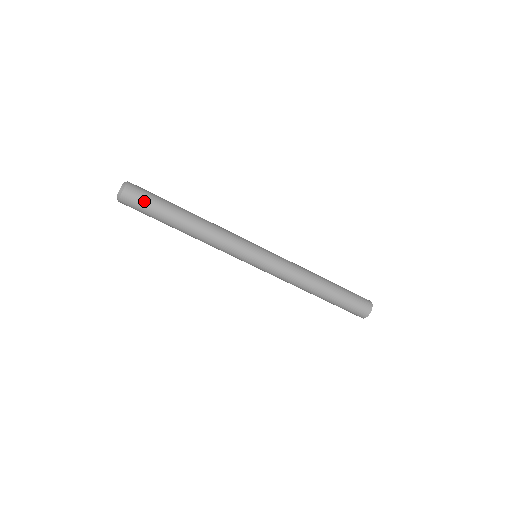
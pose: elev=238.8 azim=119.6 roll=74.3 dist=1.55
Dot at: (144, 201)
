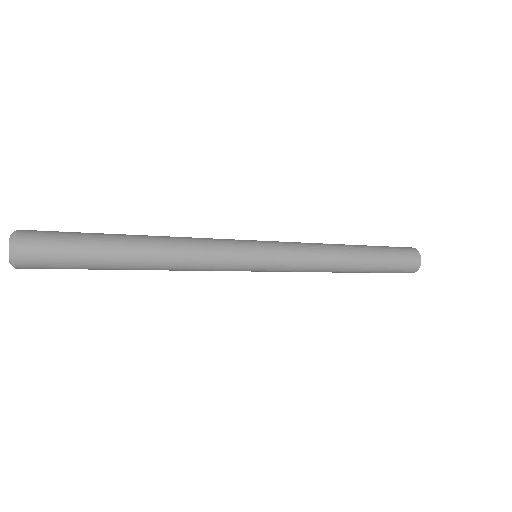
Dot at: (58, 267)
